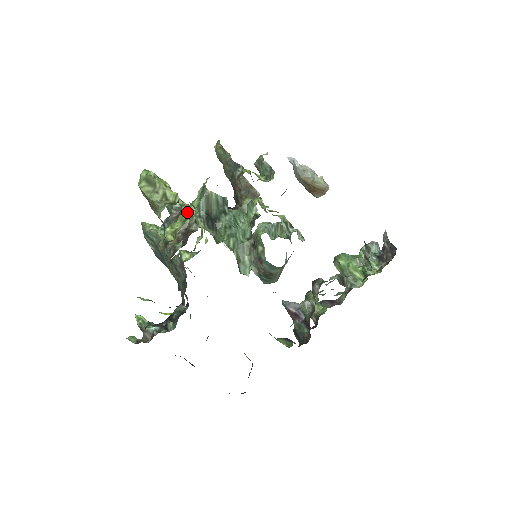
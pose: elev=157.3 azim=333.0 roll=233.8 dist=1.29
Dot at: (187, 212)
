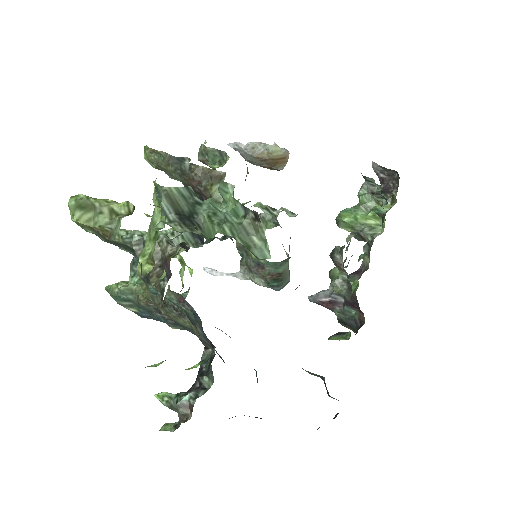
Dot at: (152, 228)
